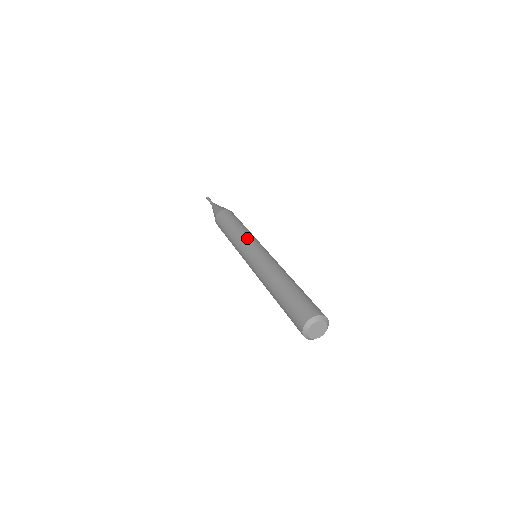
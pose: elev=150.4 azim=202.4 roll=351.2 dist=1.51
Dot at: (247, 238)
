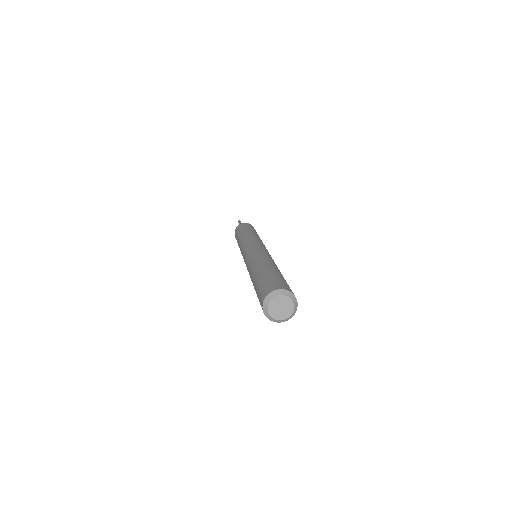
Dot at: (257, 239)
